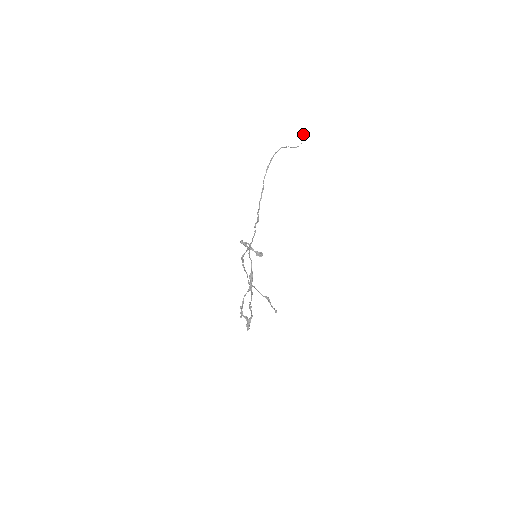
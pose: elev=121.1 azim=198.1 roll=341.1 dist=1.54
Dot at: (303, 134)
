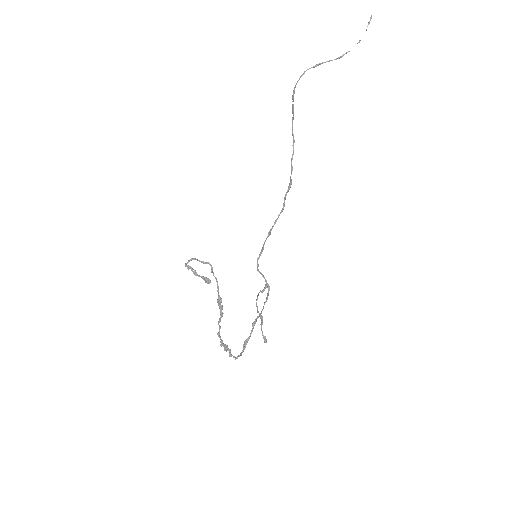
Dot at: (370, 19)
